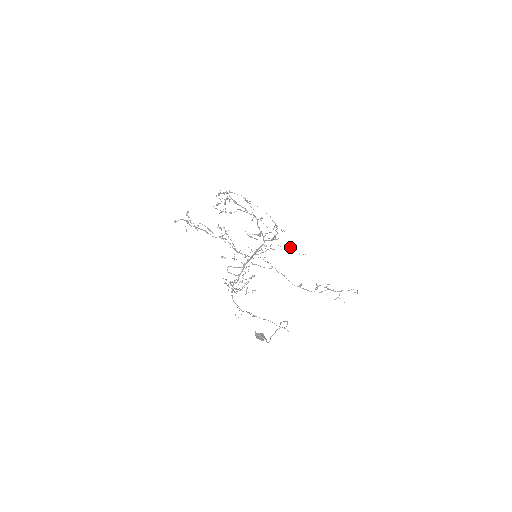
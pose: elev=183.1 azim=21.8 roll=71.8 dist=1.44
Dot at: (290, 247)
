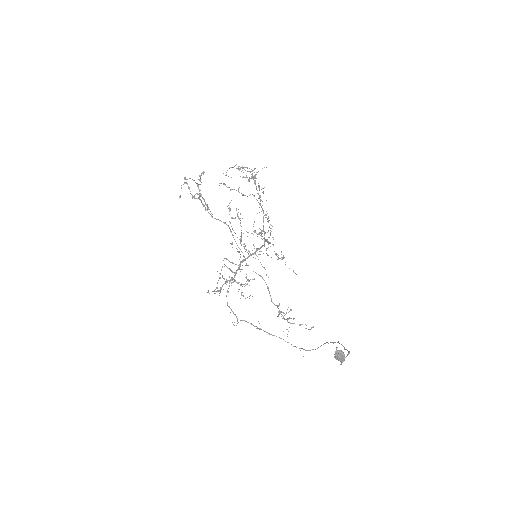
Dot at: (282, 258)
